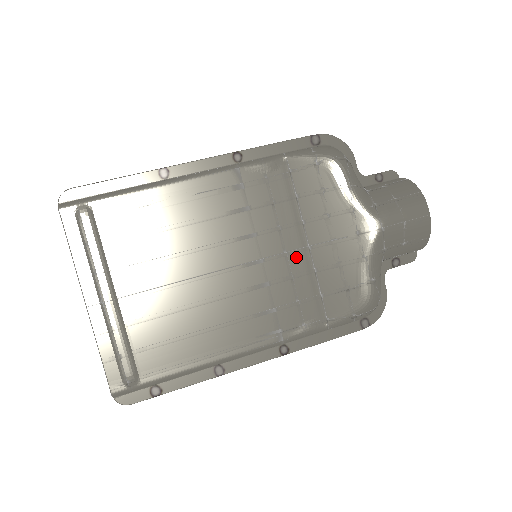
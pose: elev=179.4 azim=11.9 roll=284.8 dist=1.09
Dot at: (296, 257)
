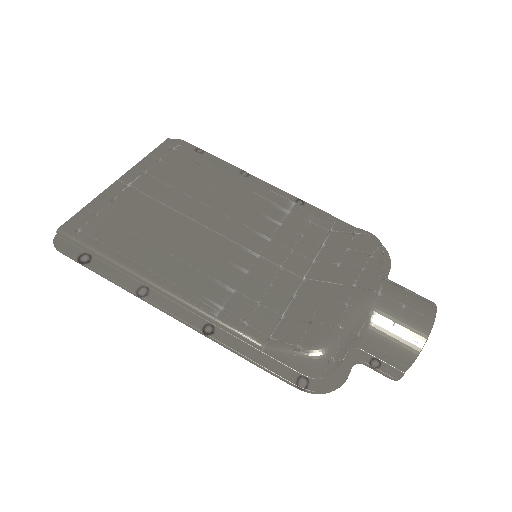
Dot at: (287, 276)
